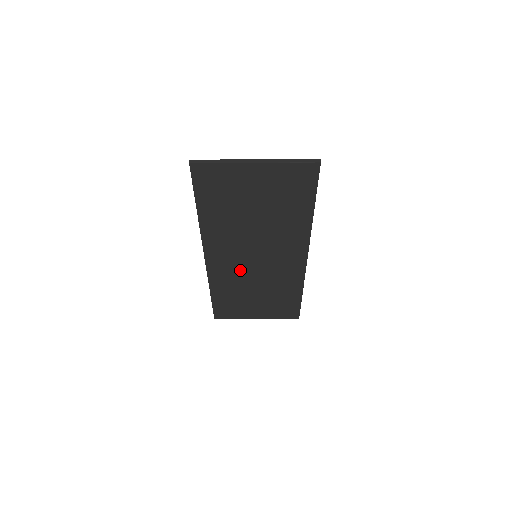
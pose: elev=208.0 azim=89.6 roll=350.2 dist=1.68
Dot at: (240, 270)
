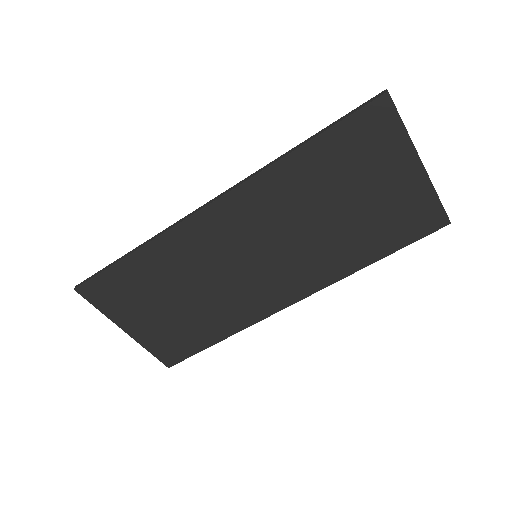
Dot at: (216, 256)
